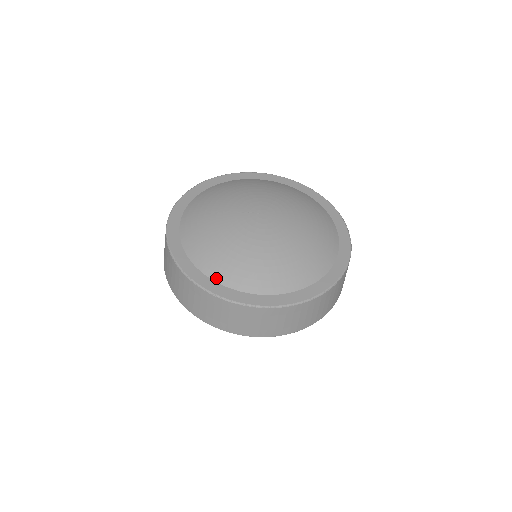
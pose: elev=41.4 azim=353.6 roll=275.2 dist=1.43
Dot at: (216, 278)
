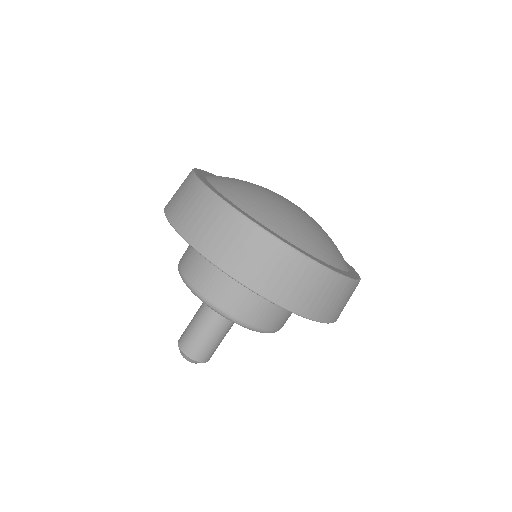
Dot at: (220, 189)
